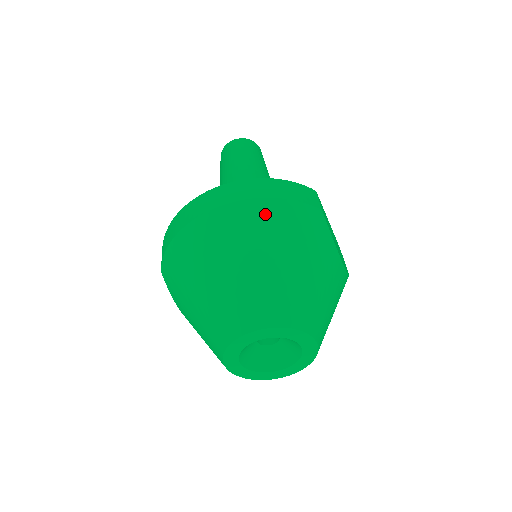
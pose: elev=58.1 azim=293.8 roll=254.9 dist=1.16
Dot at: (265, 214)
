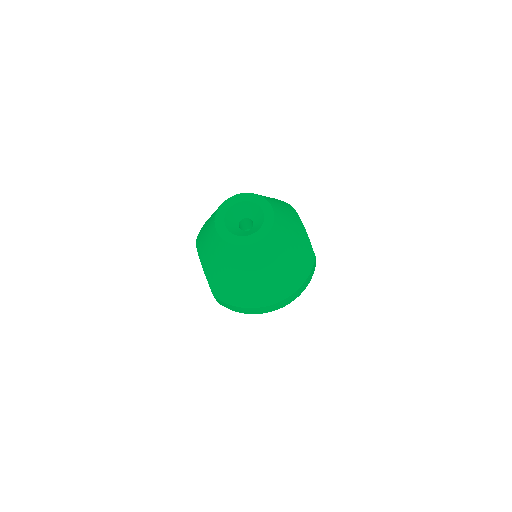
Dot at: occluded
